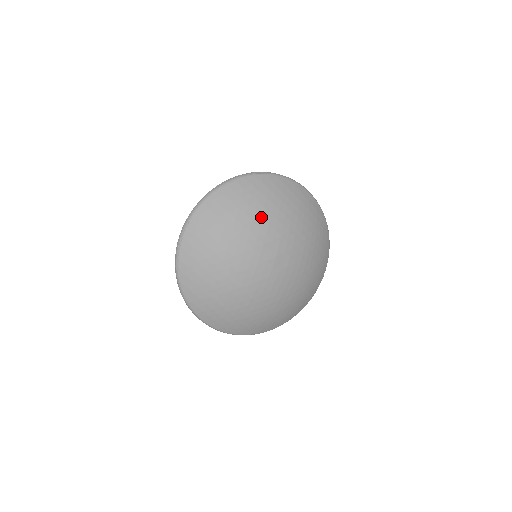
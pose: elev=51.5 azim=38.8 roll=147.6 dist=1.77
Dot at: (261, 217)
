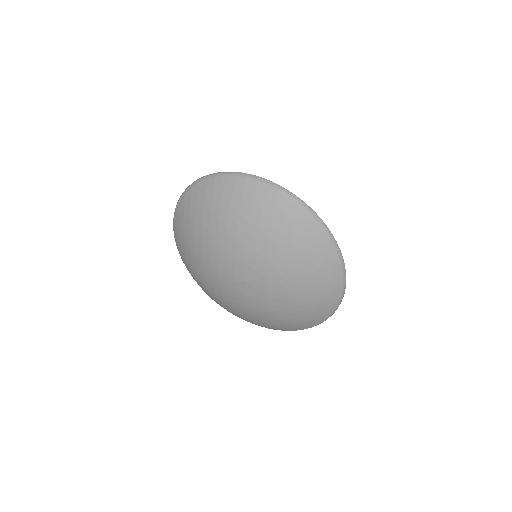
Dot at: (267, 247)
